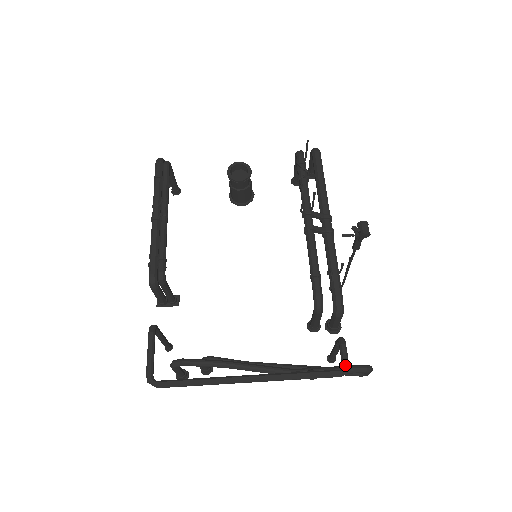
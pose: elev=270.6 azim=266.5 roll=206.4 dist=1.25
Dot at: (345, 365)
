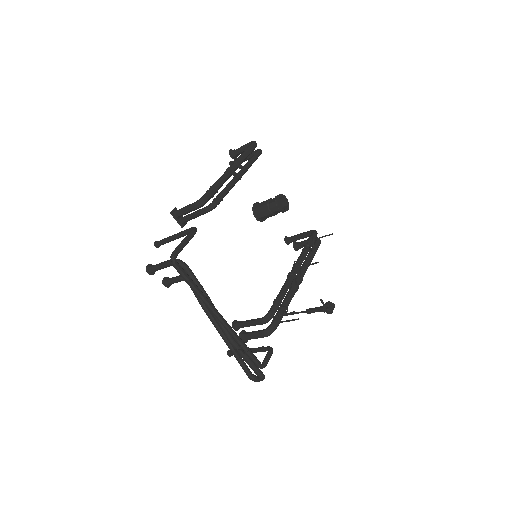
Dot at: (266, 364)
